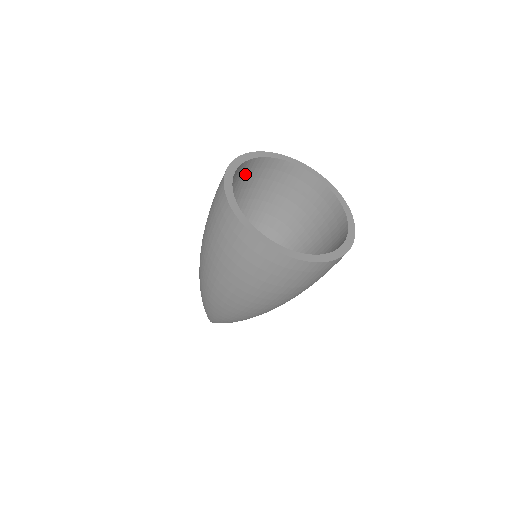
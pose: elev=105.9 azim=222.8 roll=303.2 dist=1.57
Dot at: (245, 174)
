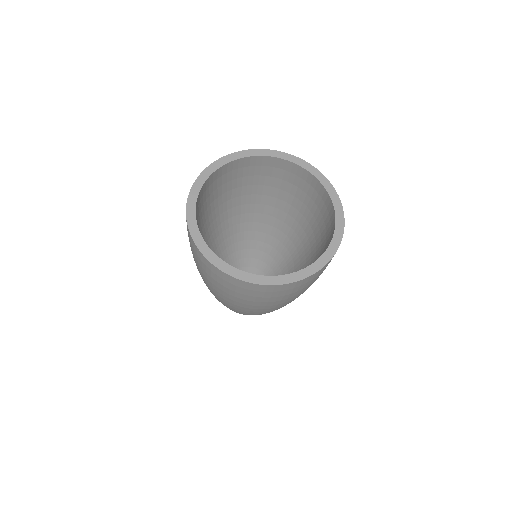
Dot at: (218, 183)
